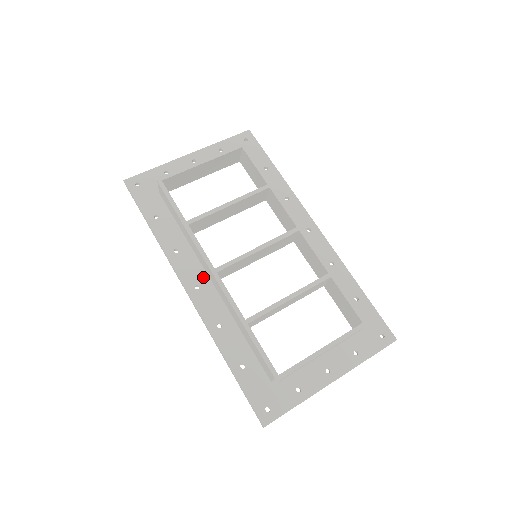
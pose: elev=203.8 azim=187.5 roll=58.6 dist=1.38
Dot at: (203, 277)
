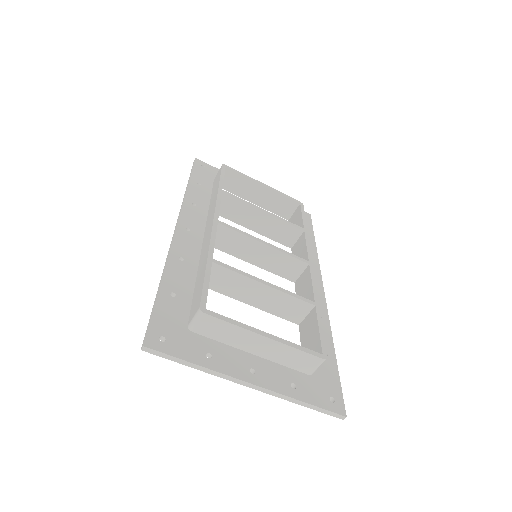
Dot at: (199, 230)
